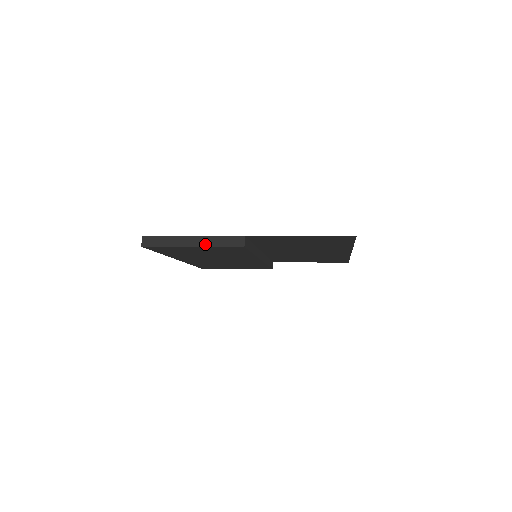
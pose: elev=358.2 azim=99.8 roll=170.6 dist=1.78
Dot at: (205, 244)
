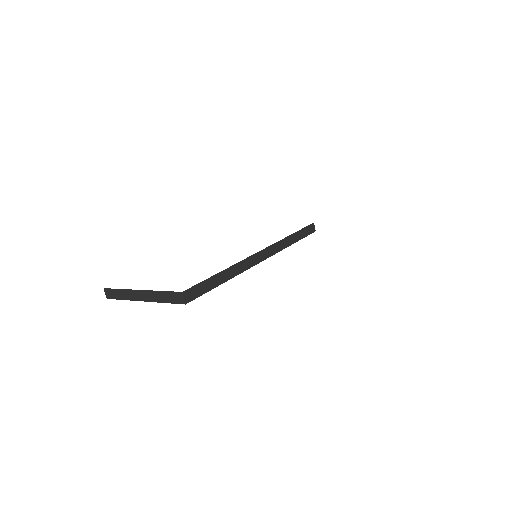
Dot at: (152, 299)
